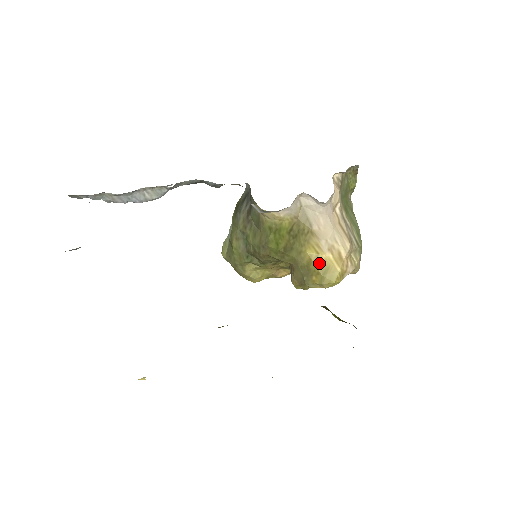
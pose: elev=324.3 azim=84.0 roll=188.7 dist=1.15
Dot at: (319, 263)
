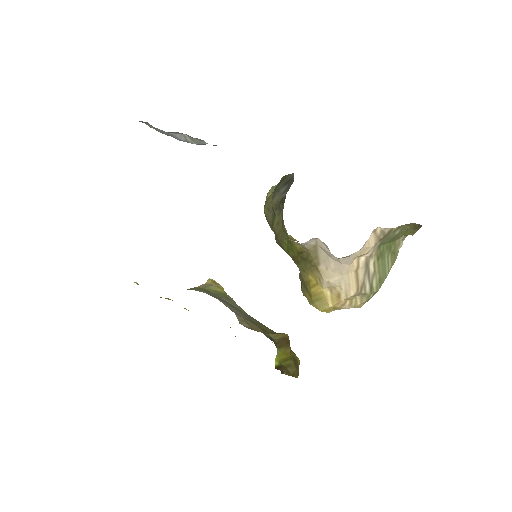
Dot at: (315, 290)
